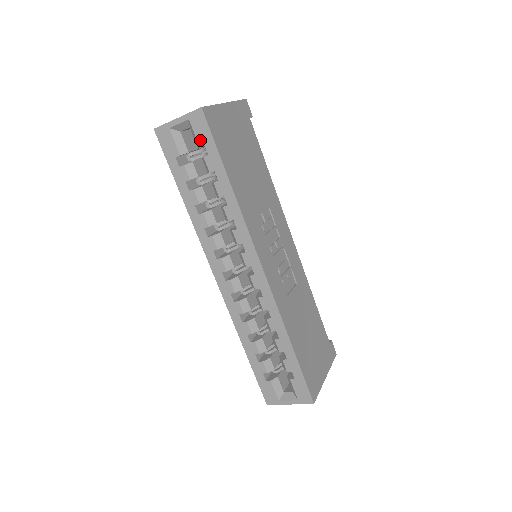
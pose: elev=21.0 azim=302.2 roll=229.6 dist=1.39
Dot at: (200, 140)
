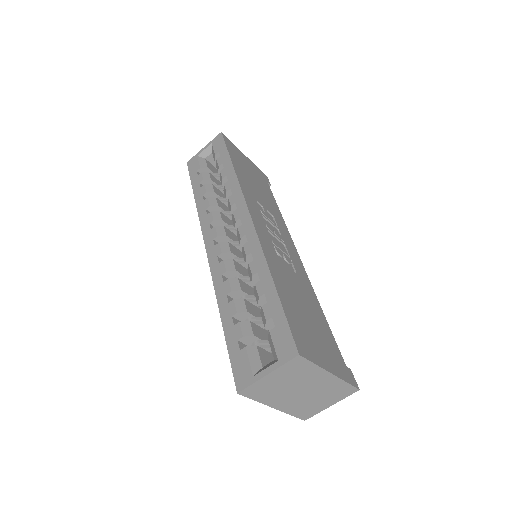
Dot at: (216, 150)
